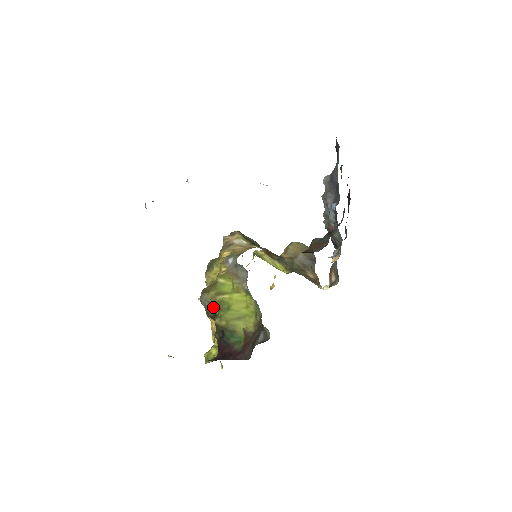
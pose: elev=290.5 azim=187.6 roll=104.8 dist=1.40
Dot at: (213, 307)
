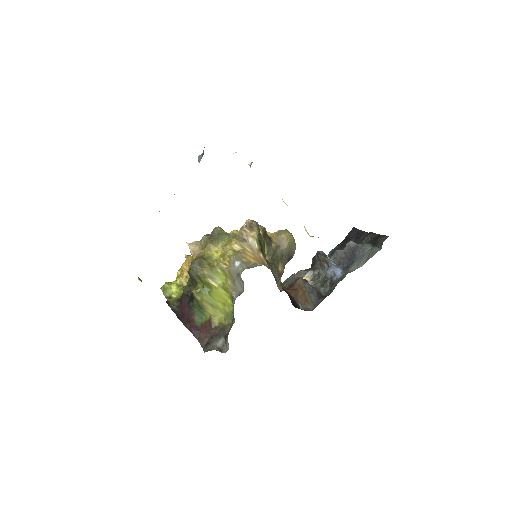
Dot at: (198, 278)
